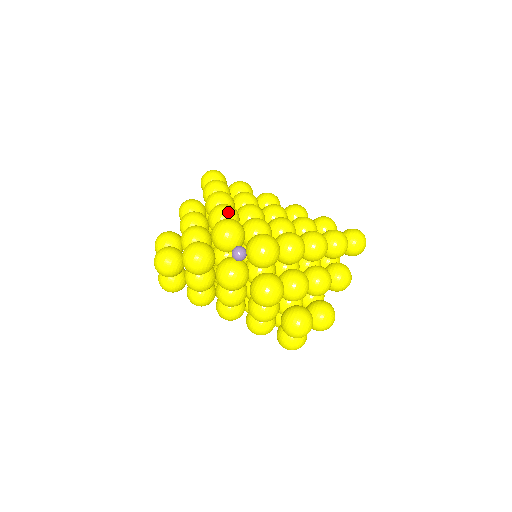
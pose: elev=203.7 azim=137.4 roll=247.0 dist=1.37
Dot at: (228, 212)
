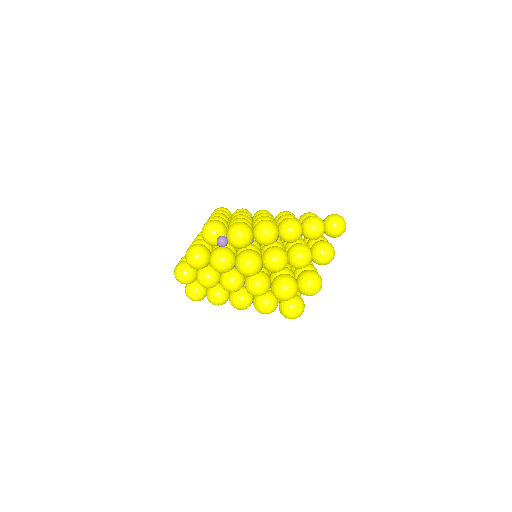
Dot at: occluded
